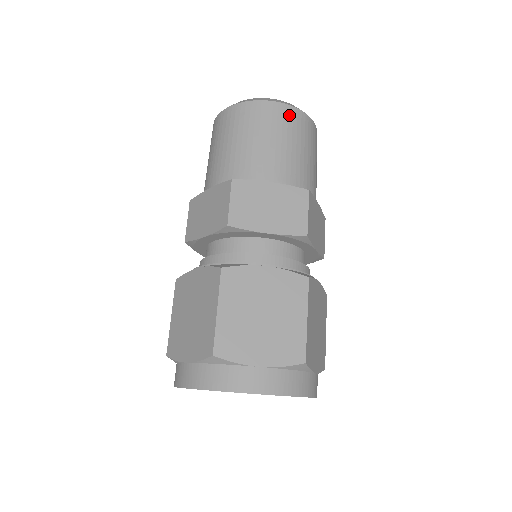
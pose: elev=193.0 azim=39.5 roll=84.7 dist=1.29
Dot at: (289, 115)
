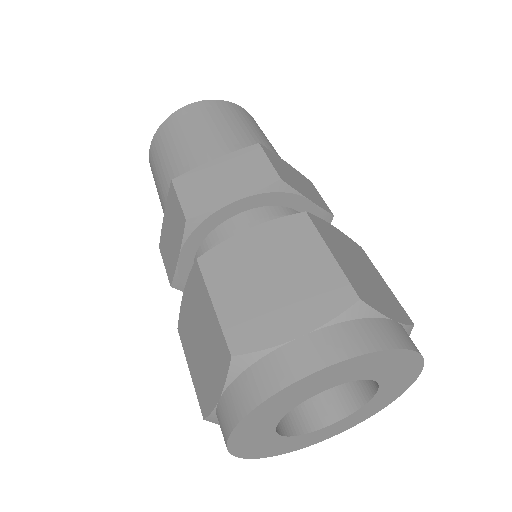
Dot at: (207, 107)
